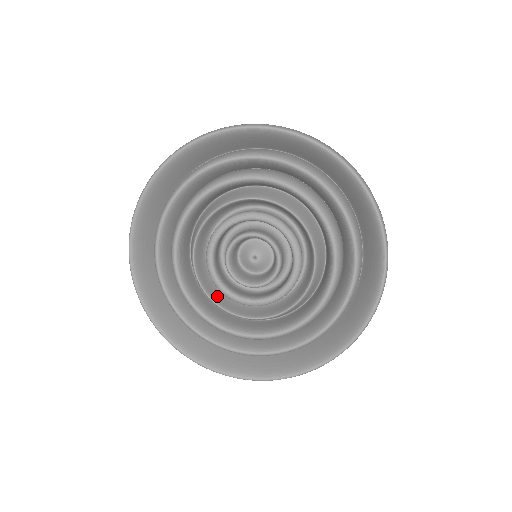
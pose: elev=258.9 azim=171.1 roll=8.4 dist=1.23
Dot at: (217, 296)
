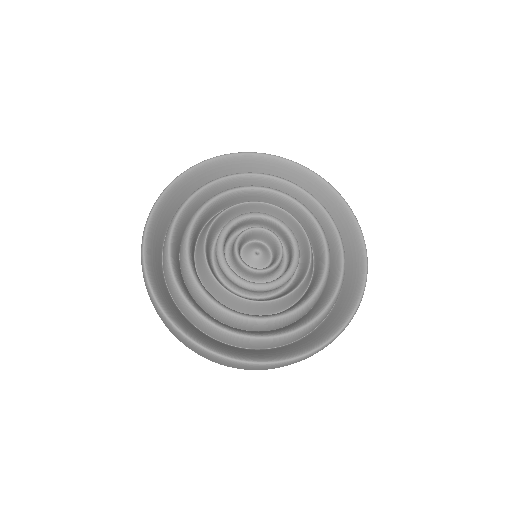
Dot at: occluded
